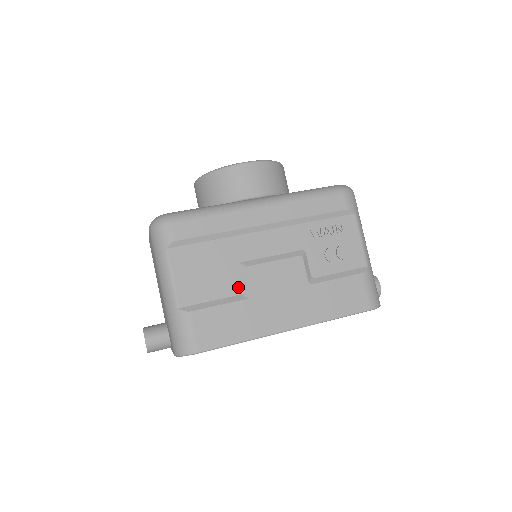
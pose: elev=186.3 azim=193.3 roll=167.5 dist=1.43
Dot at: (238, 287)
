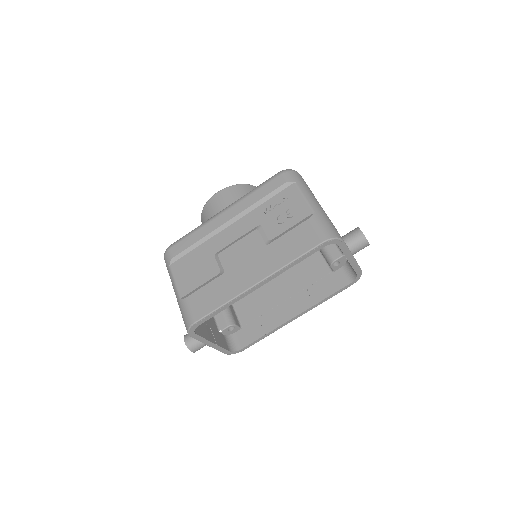
Dot at: (217, 270)
